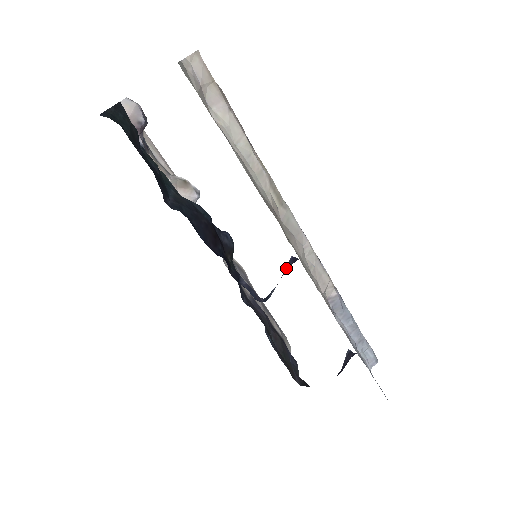
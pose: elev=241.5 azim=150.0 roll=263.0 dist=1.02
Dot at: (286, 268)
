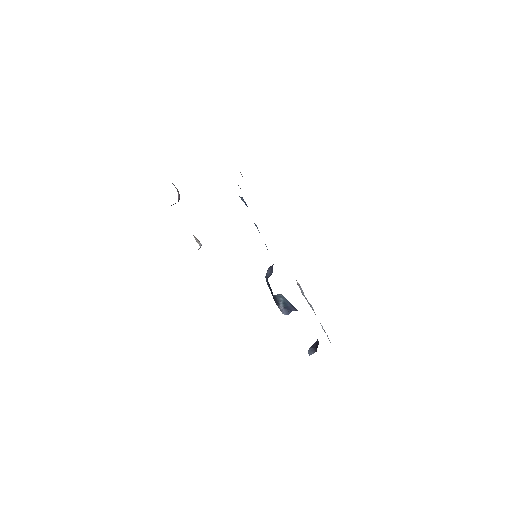
Dot at: (271, 266)
